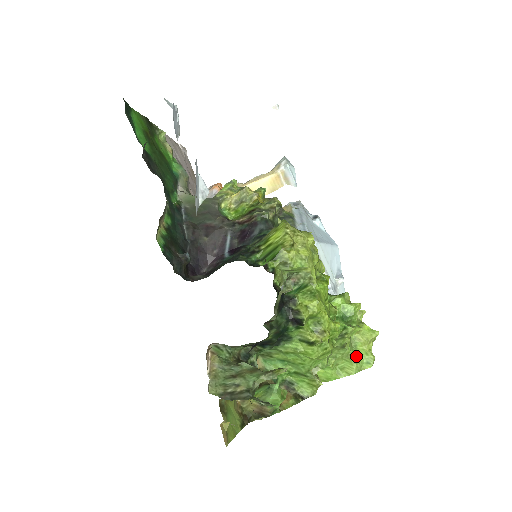
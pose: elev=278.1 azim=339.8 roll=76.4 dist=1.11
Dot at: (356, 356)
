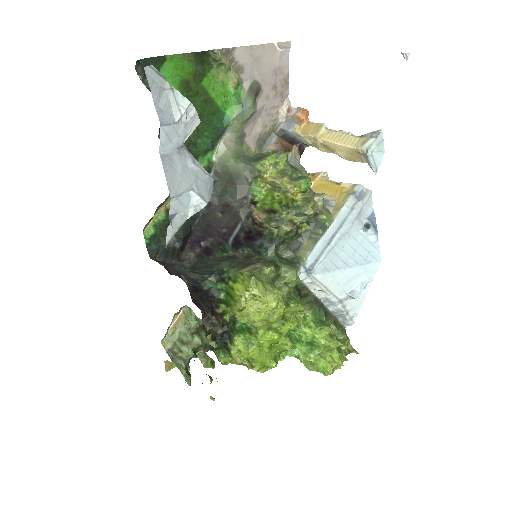
Dot at: (316, 363)
